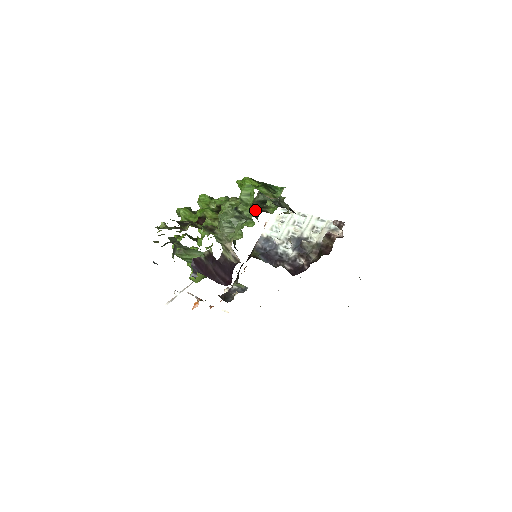
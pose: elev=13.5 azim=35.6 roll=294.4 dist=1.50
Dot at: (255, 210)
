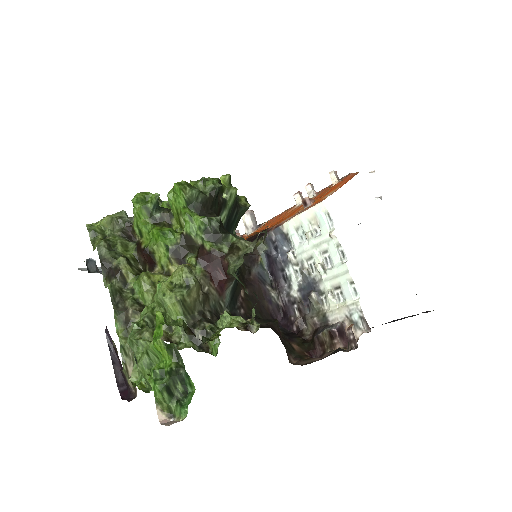
Dot at: (187, 337)
